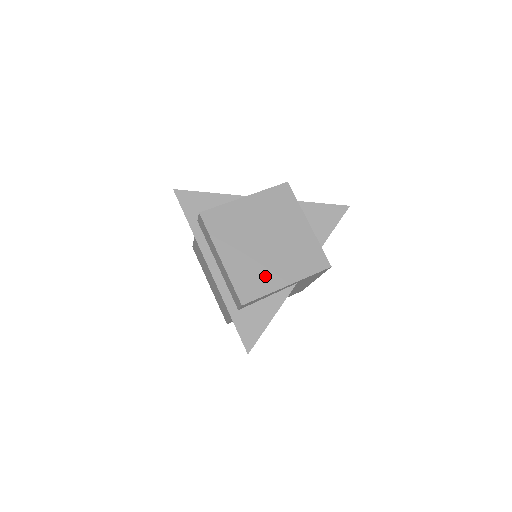
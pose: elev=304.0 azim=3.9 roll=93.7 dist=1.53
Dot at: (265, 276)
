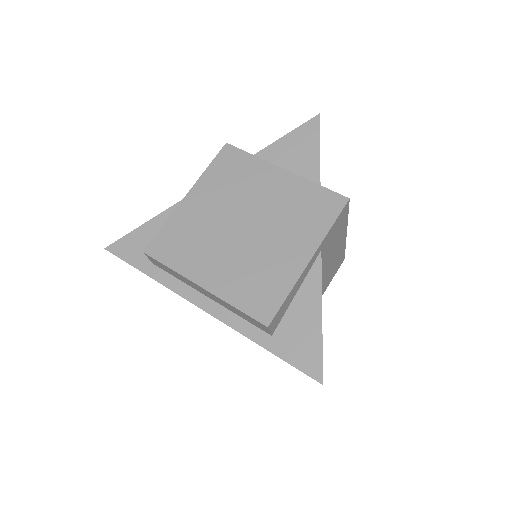
Dot at: (273, 269)
